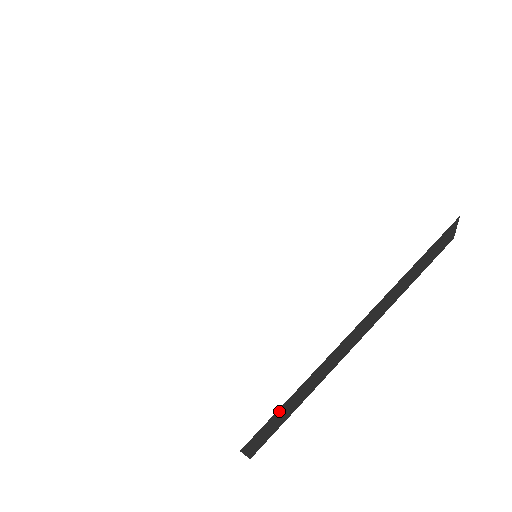
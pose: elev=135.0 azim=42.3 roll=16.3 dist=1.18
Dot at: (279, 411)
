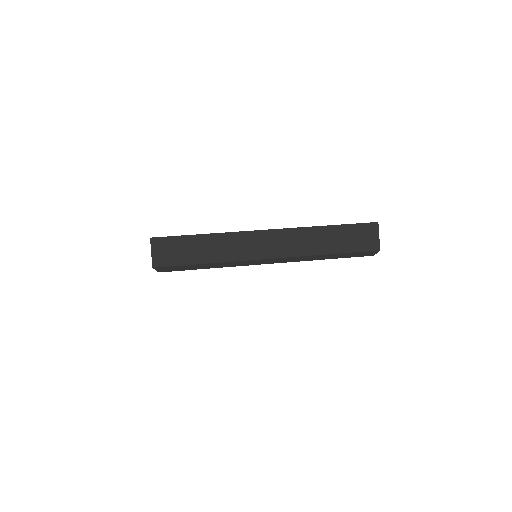
Dot at: occluded
